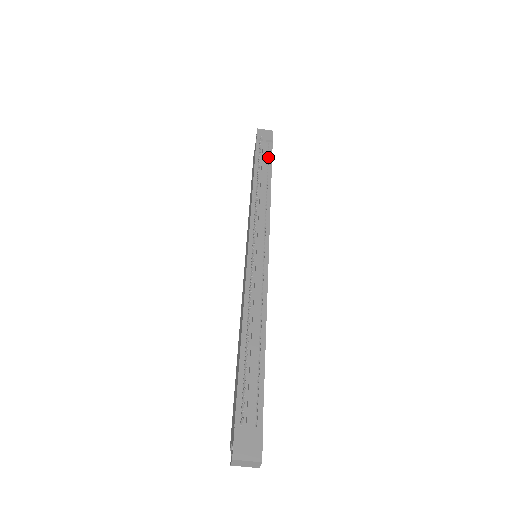
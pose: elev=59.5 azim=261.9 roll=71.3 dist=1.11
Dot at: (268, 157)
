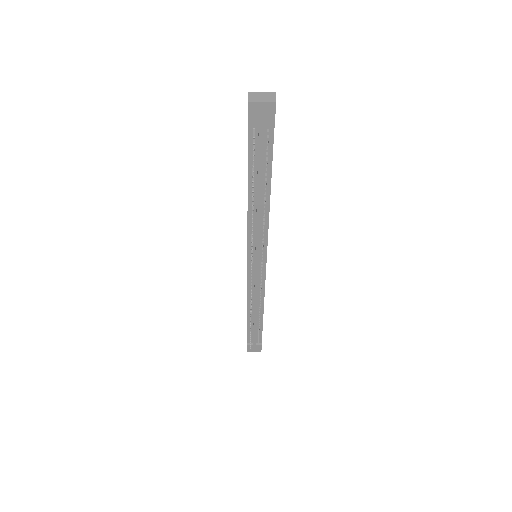
Dot at: (267, 157)
